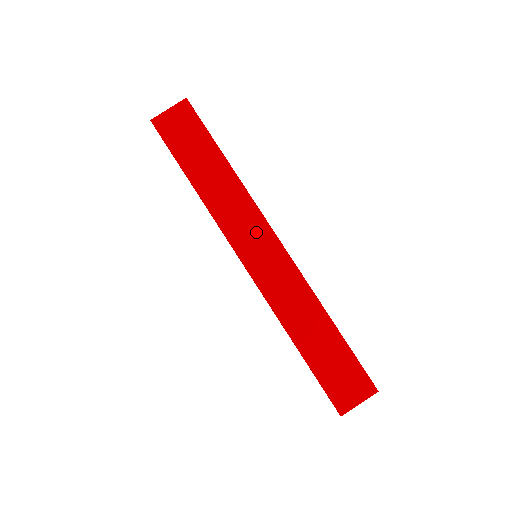
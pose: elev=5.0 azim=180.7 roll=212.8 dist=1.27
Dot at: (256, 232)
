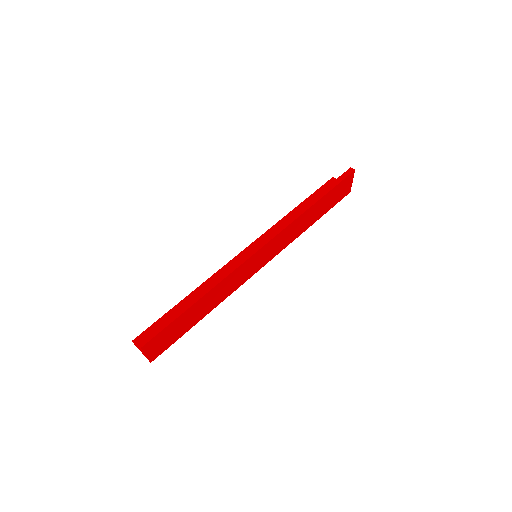
Dot at: (250, 265)
